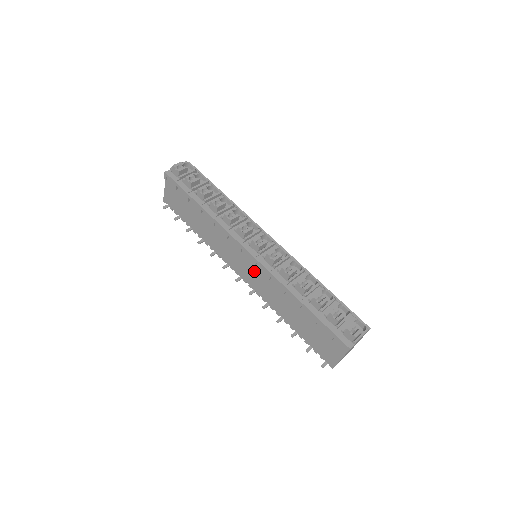
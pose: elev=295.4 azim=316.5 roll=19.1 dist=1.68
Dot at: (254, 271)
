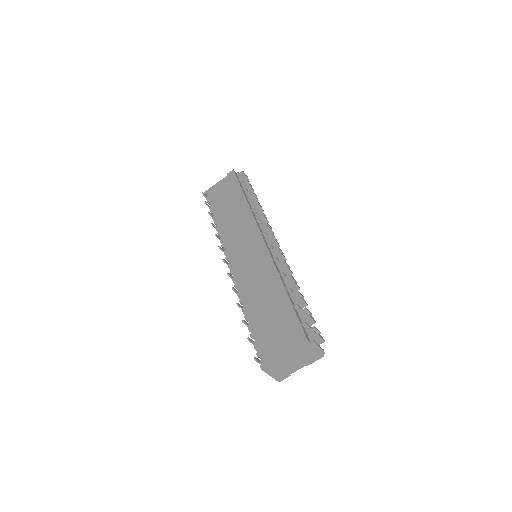
Dot at: (251, 257)
